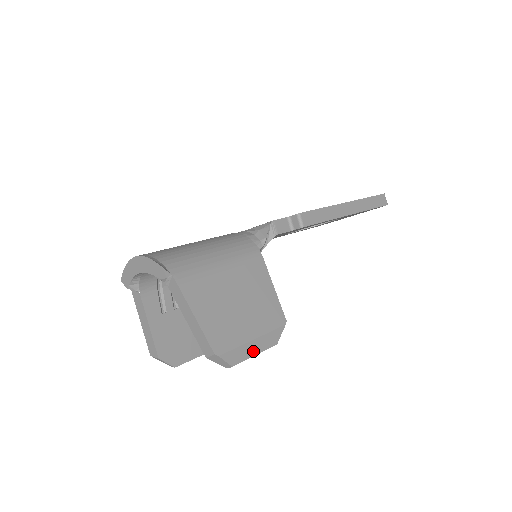
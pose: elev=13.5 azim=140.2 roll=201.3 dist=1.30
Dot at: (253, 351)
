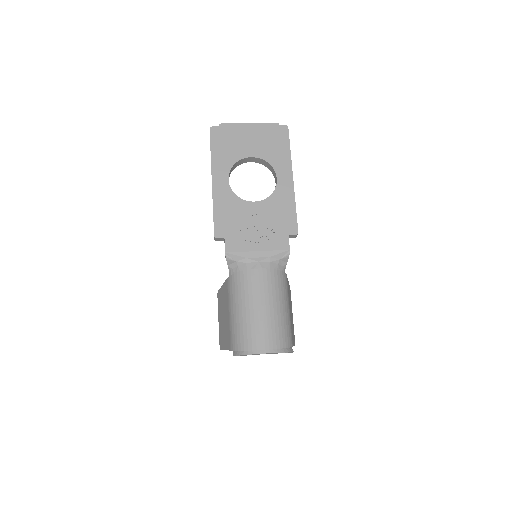
Dot at: occluded
